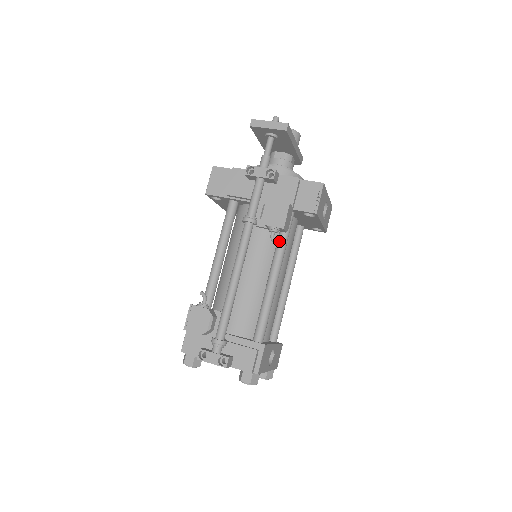
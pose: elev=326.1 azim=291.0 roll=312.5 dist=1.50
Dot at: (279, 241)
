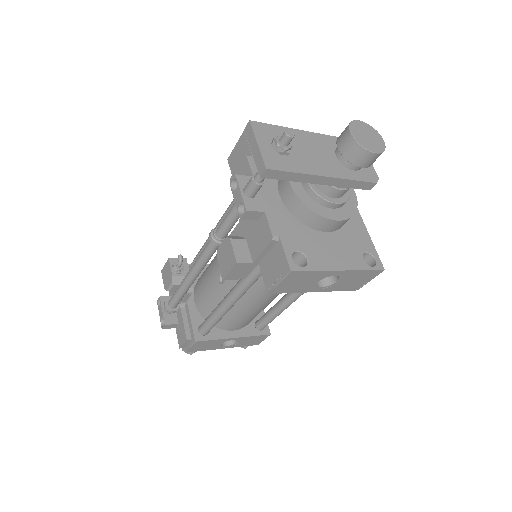
Dot at: occluded
